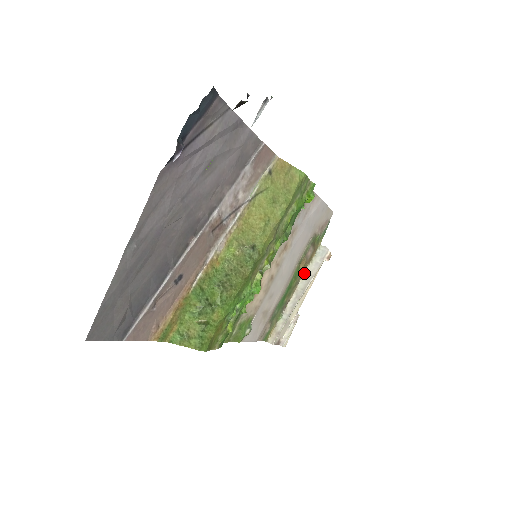
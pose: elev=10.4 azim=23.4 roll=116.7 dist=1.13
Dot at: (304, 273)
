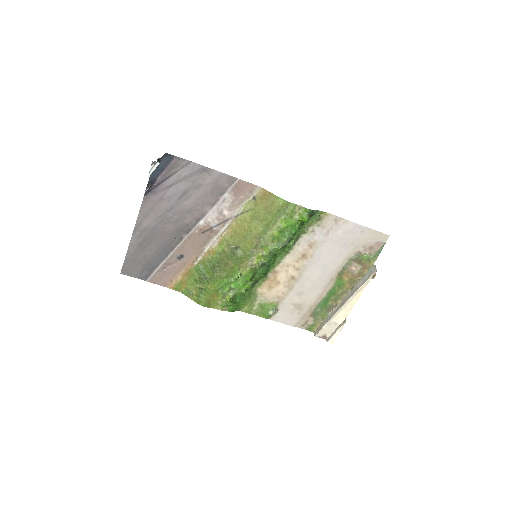
Dot at: (354, 285)
